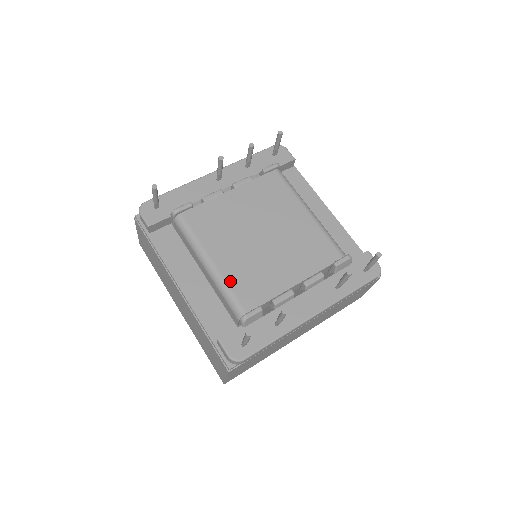
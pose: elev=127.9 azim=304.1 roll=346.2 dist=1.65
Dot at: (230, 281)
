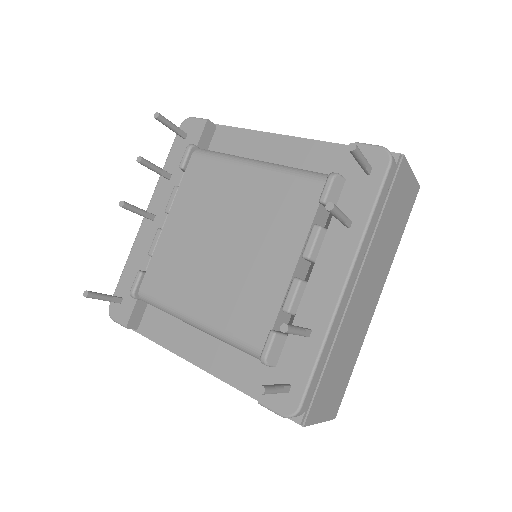
Dot at: (224, 325)
